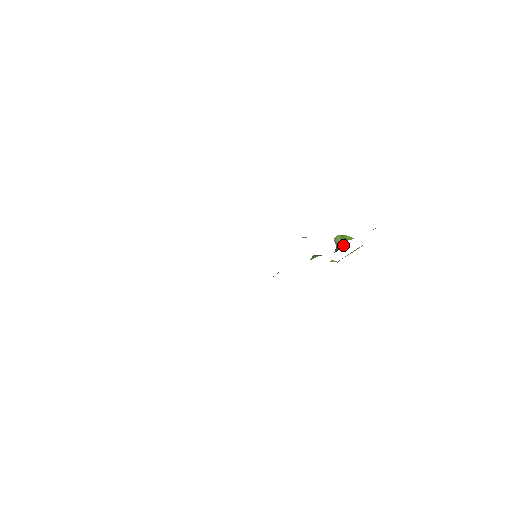
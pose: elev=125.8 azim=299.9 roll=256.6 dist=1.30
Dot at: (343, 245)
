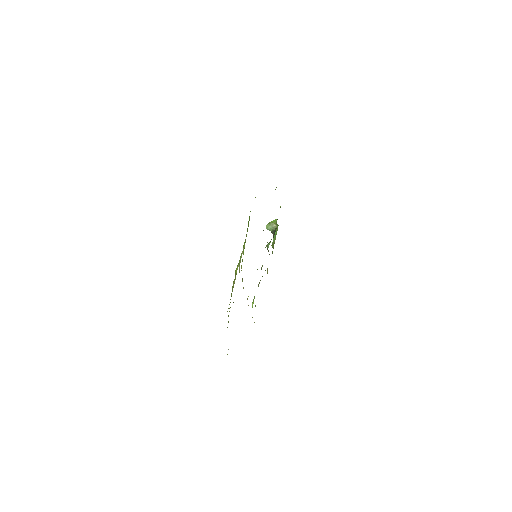
Dot at: (274, 228)
